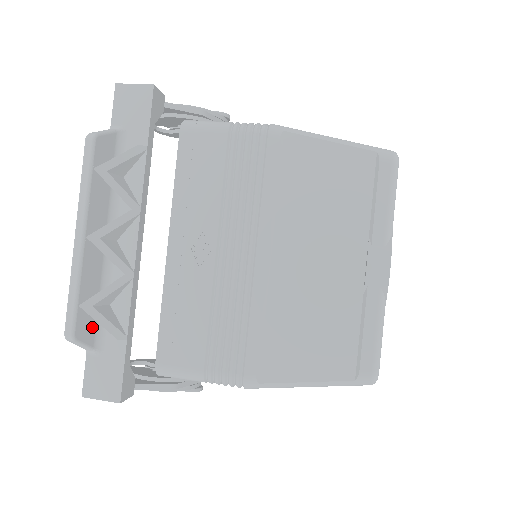
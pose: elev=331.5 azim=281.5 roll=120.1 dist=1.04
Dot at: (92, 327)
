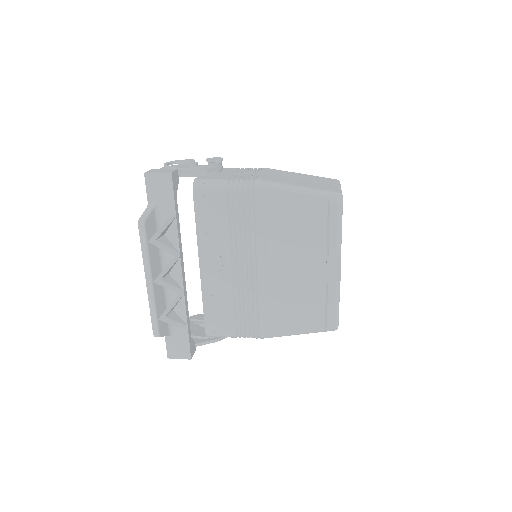
Dot at: (166, 325)
